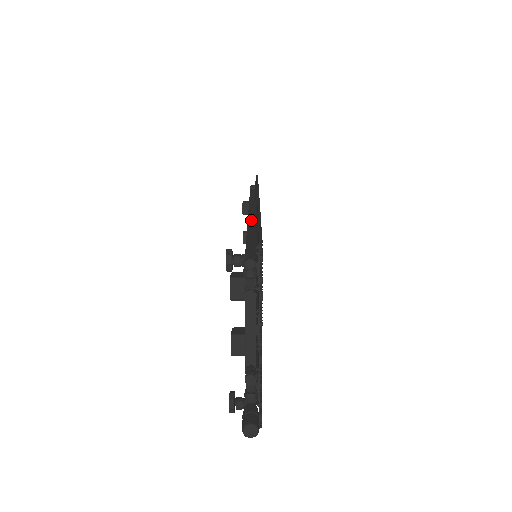
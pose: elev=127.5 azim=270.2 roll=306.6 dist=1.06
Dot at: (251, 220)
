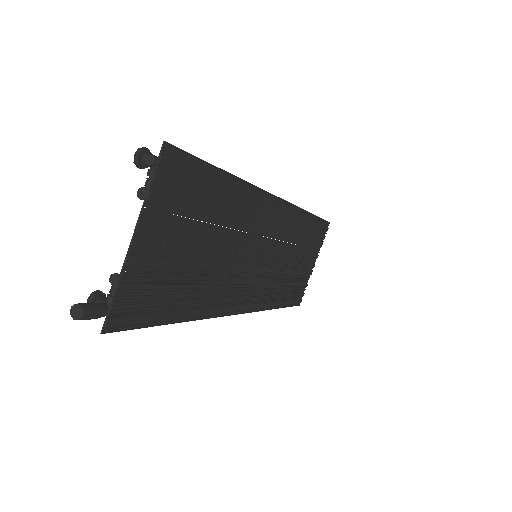
Dot at: occluded
